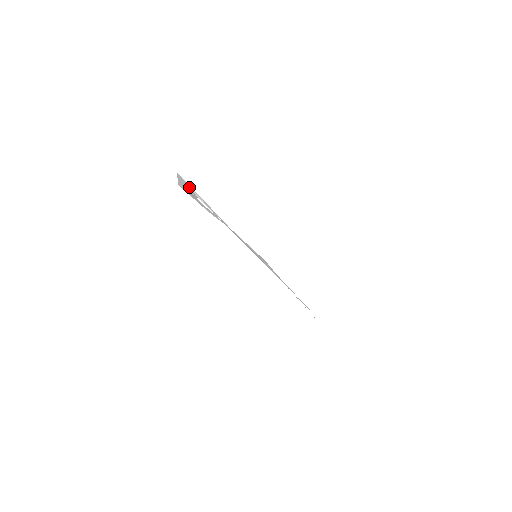
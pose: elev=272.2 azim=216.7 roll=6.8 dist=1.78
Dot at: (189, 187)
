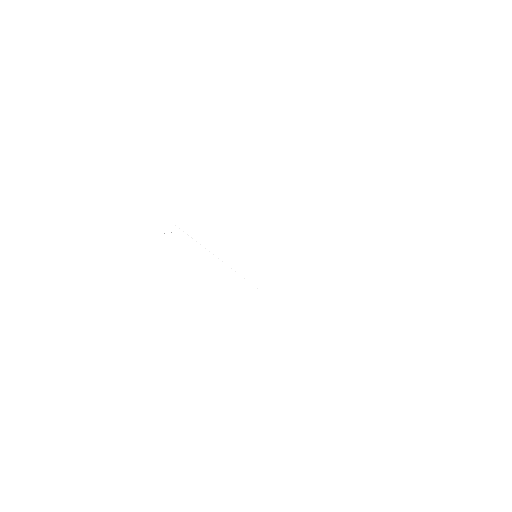
Dot at: occluded
